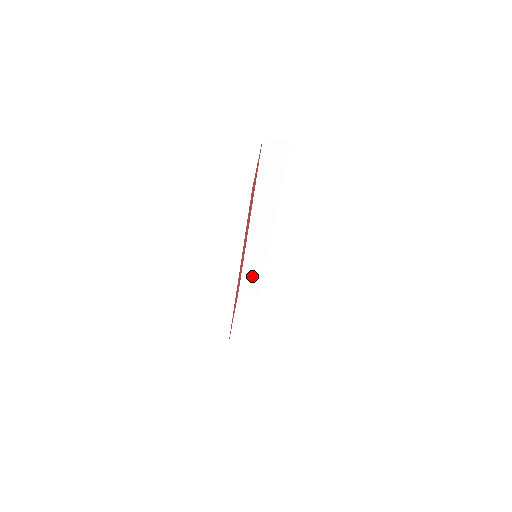
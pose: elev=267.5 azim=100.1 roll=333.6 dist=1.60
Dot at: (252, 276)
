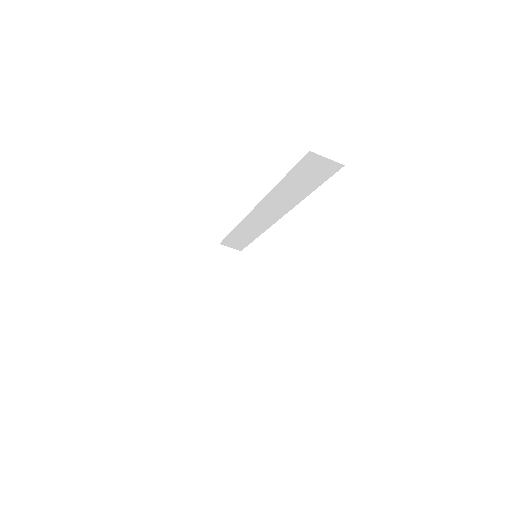
Dot at: (240, 238)
